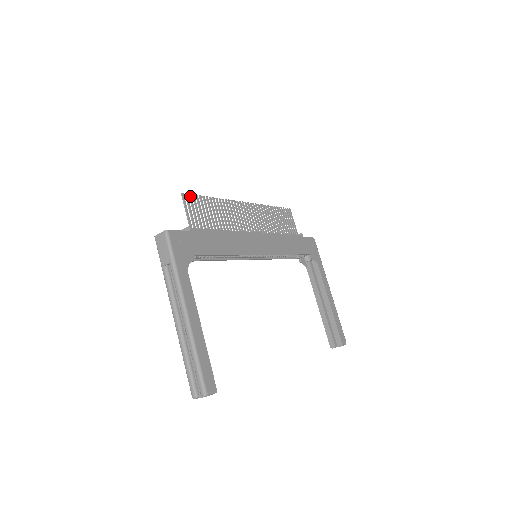
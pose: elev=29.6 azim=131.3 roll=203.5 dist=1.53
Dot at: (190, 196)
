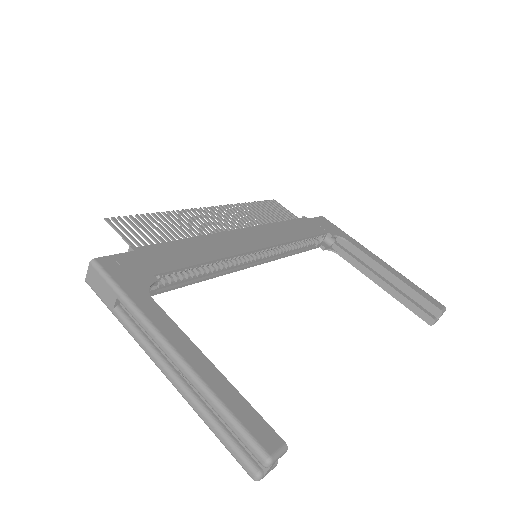
Dot at: (120, 218)
